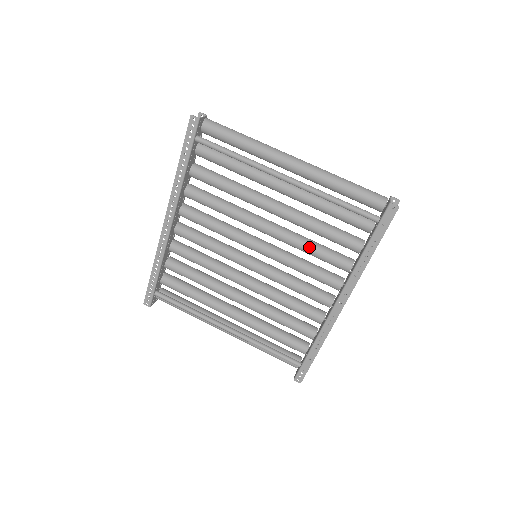
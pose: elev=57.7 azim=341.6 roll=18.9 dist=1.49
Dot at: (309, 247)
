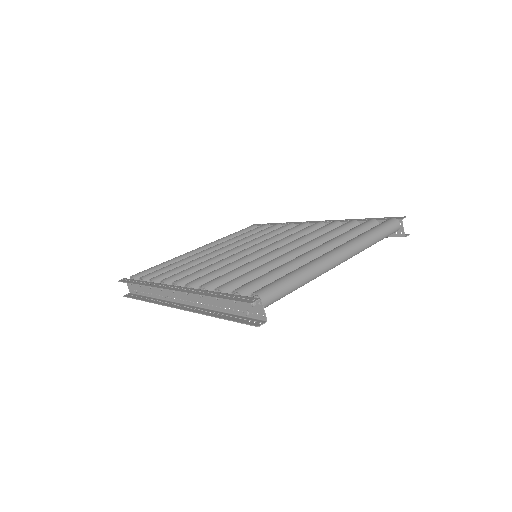
Dot at: occluded
